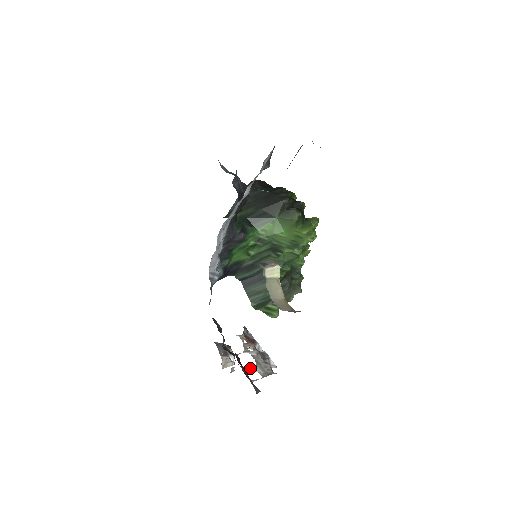
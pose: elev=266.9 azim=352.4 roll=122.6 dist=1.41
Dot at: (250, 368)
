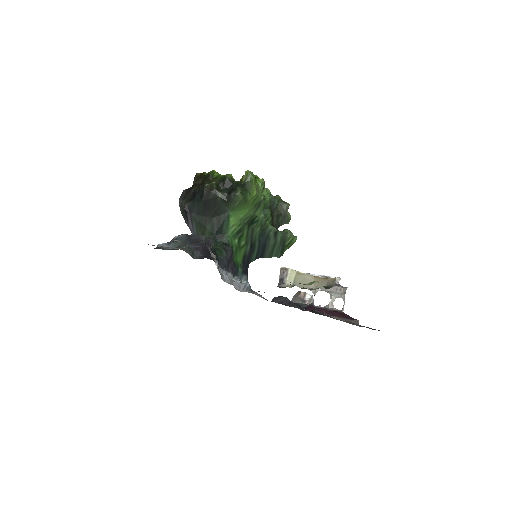
Dot at: (330, 302)
